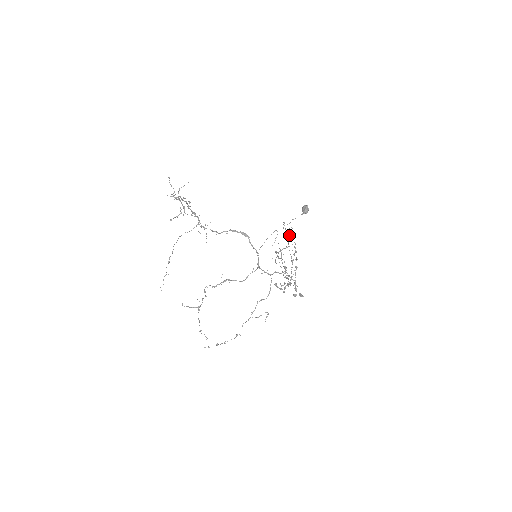
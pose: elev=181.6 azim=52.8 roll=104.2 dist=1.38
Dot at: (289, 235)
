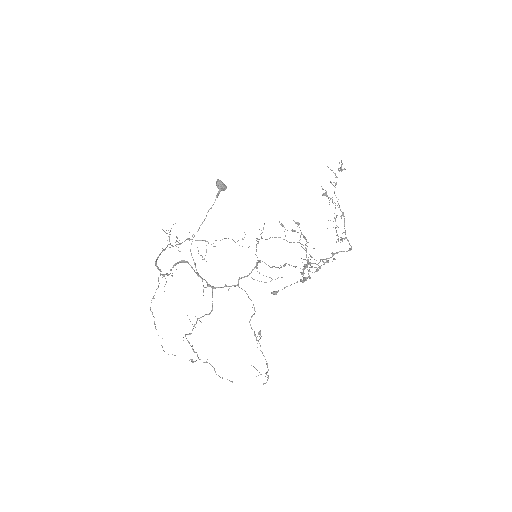
Dot at: occluded
